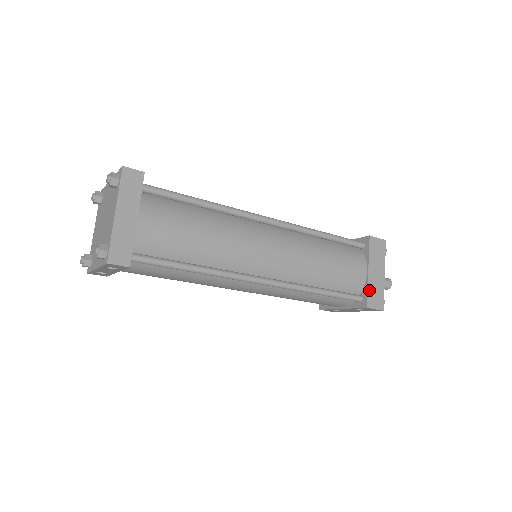
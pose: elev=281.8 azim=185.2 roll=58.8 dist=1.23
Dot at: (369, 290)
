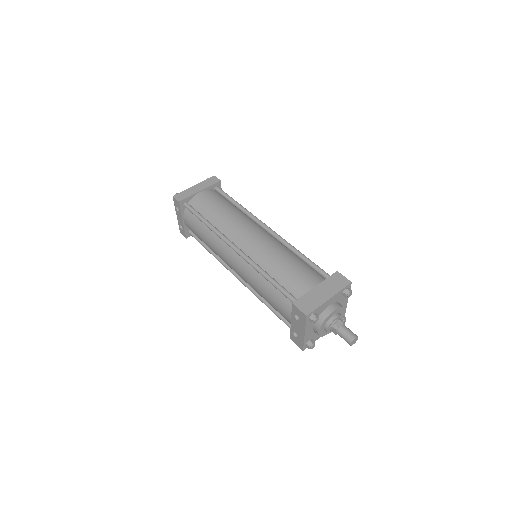
Dot at: (305, 296)
